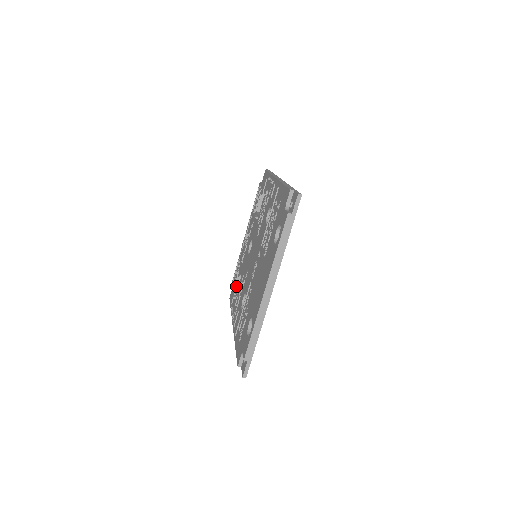
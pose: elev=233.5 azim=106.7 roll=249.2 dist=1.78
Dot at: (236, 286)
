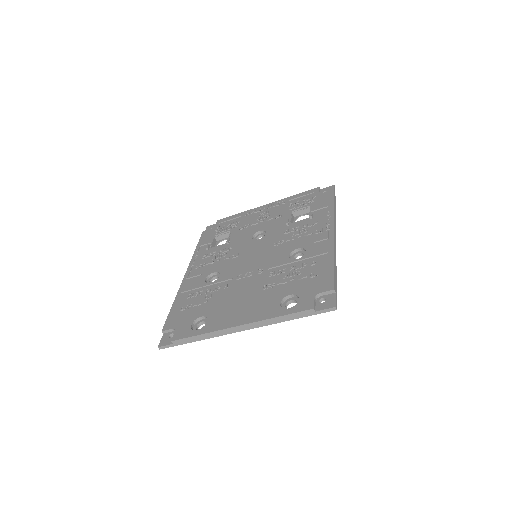
Dot at: (217, 237)
